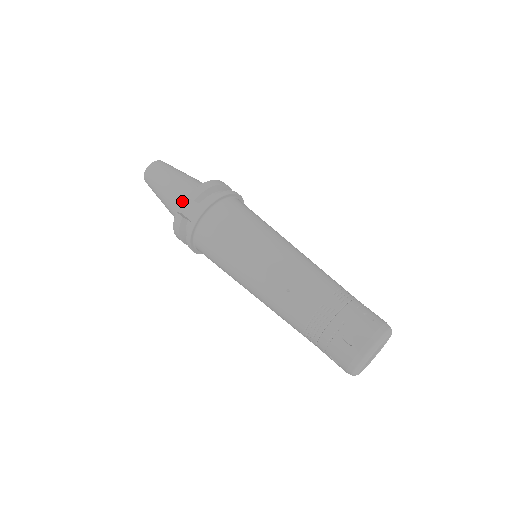
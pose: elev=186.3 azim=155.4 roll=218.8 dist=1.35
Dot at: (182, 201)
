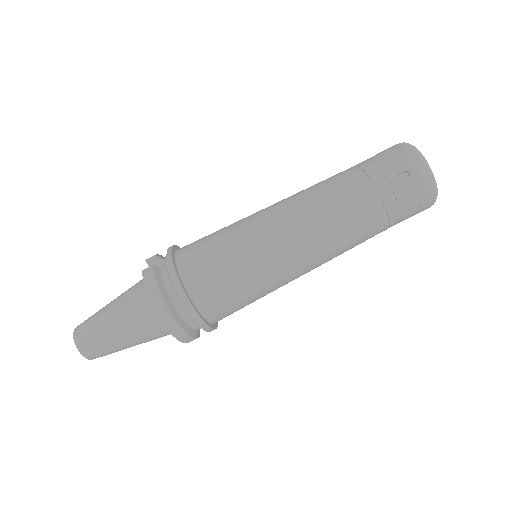
Dot at: (141, 281)
